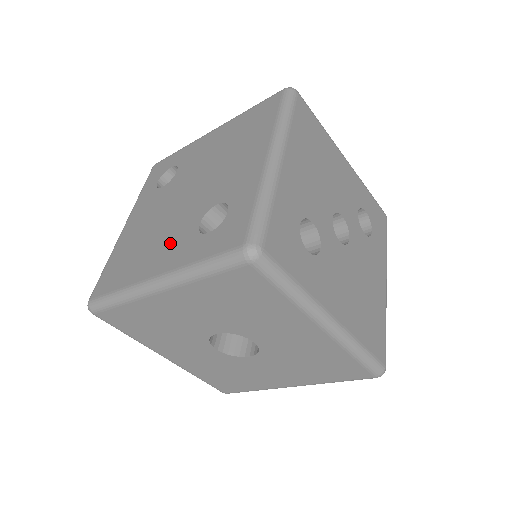
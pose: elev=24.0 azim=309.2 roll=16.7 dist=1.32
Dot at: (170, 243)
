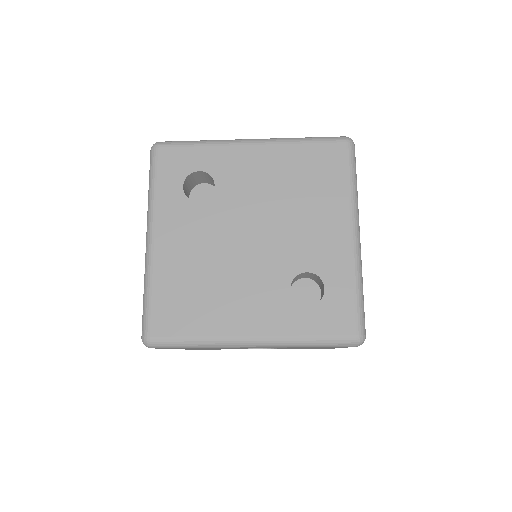
Dot at: (256, 300)
